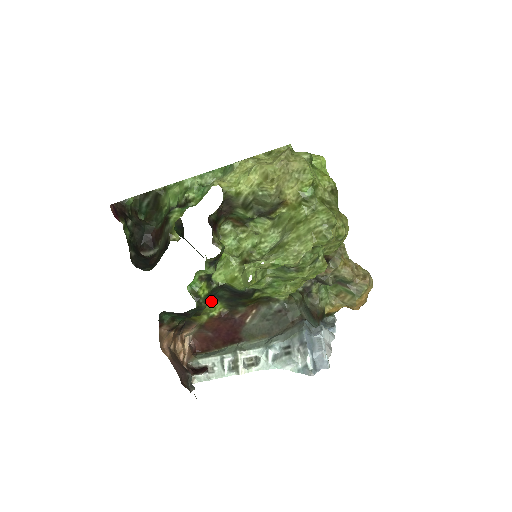
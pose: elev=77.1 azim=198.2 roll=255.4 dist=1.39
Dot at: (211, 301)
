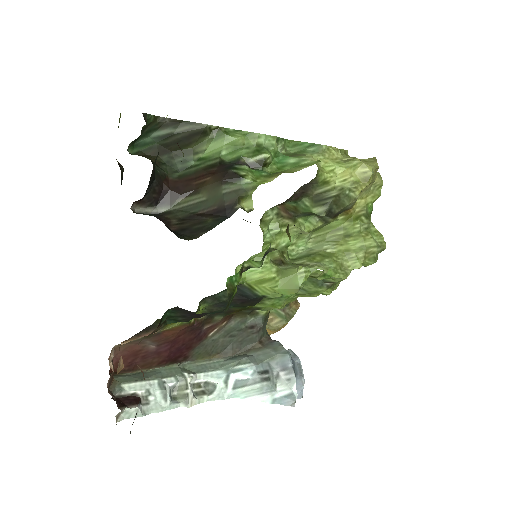
Dot at: (200, 302)
